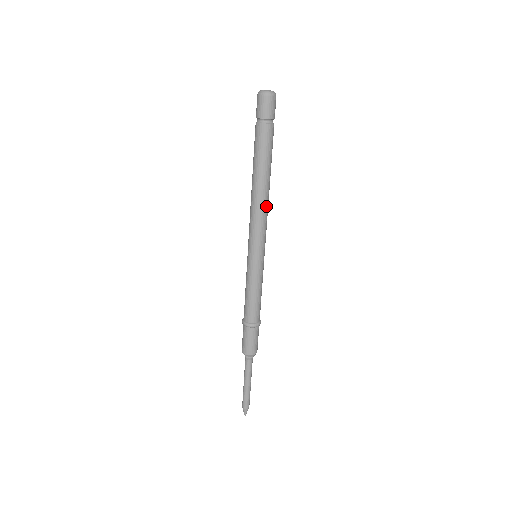
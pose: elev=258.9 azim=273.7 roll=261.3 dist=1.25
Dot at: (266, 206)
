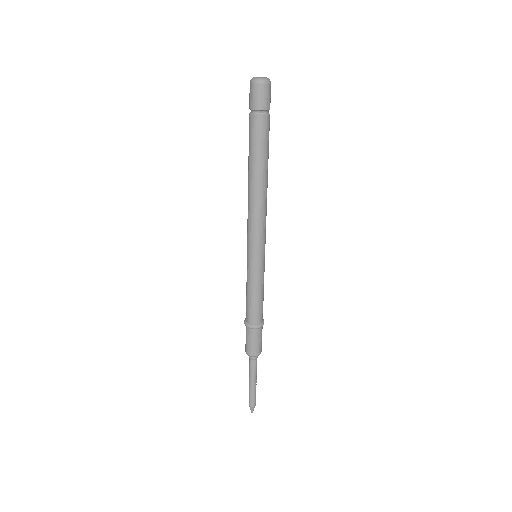
Dot at: (265, 204)
